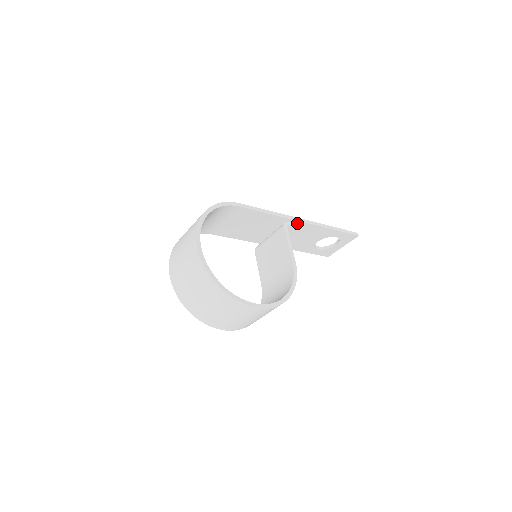
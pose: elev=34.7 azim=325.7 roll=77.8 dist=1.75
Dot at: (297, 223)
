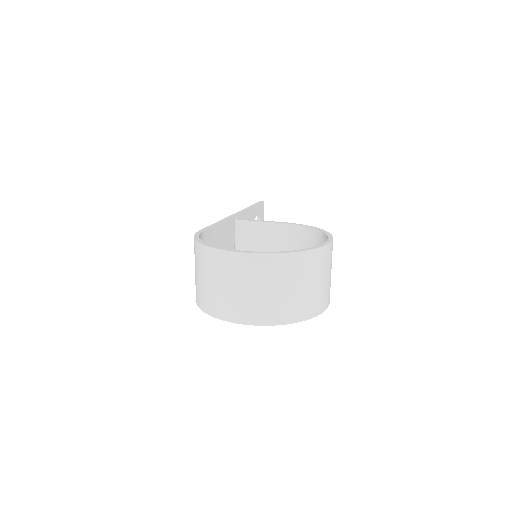
Dot at: occluded
